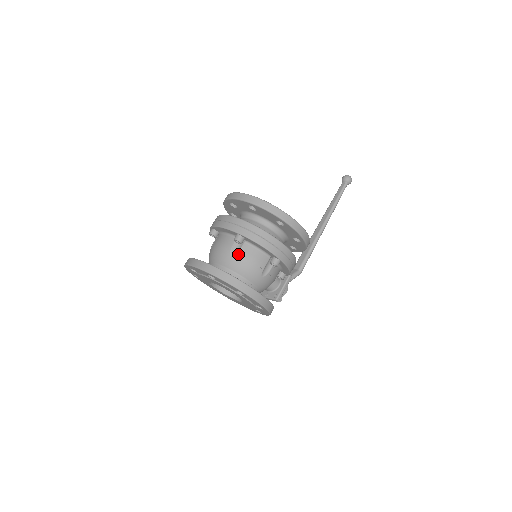
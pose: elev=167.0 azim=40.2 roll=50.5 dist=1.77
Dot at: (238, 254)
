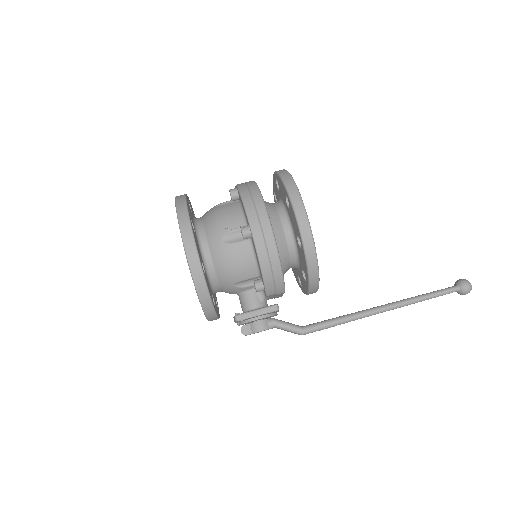
Dot at: (221, 206)
